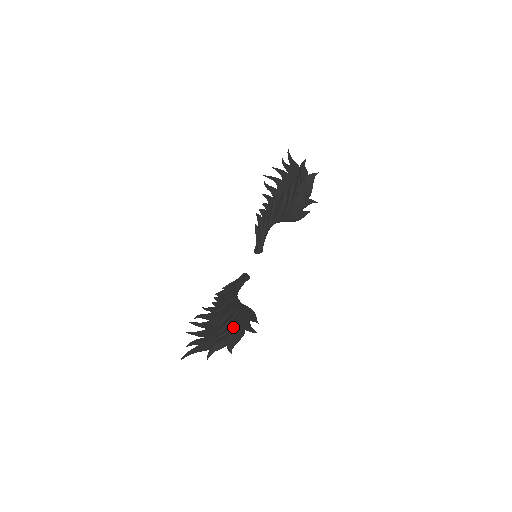
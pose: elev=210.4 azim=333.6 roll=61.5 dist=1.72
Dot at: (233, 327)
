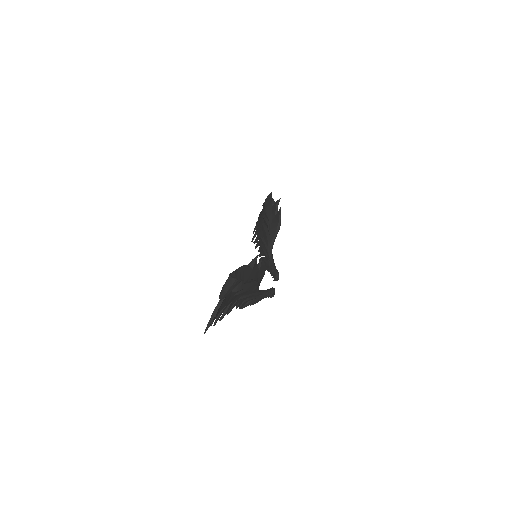
Dot at: occluded
